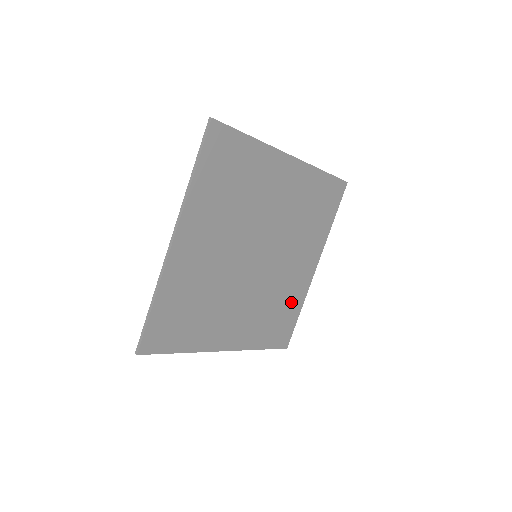
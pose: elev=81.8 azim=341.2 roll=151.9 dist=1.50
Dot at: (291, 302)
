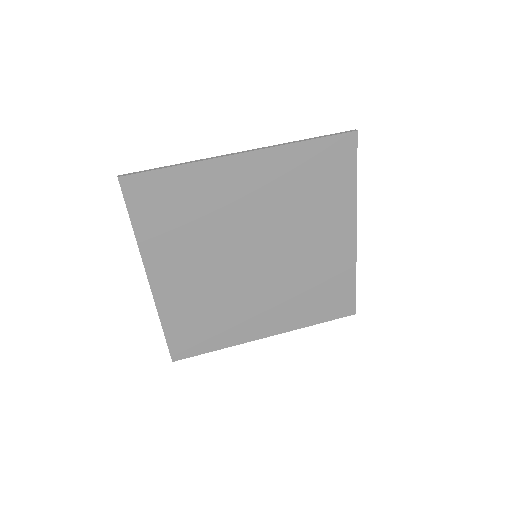
Dot at: (223, 331)
